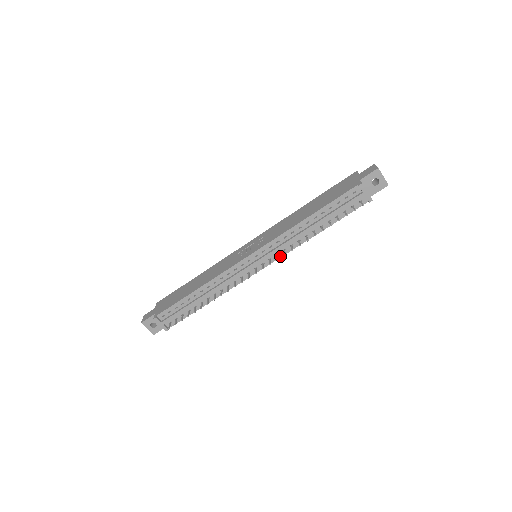
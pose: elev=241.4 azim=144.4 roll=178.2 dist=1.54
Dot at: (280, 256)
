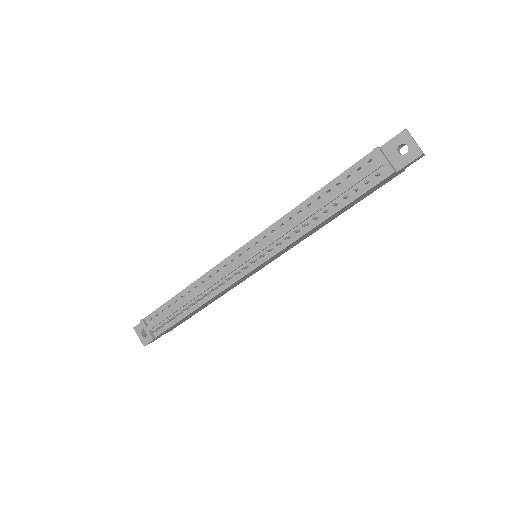
Dot at: (276, 252)
